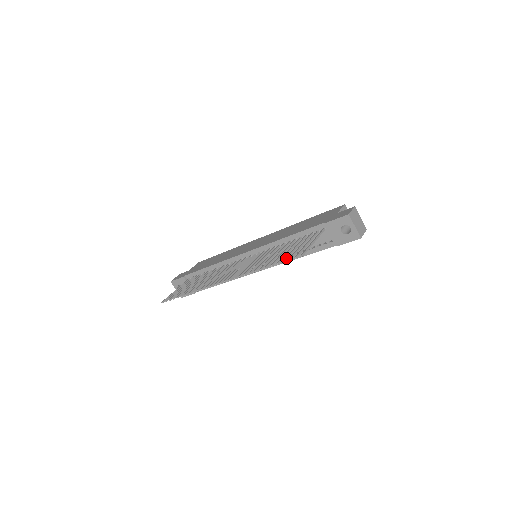
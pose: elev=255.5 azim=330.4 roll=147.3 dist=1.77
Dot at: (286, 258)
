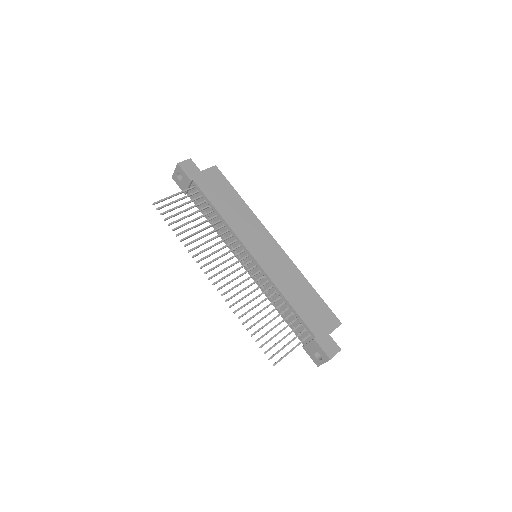
Dot at: occluded
